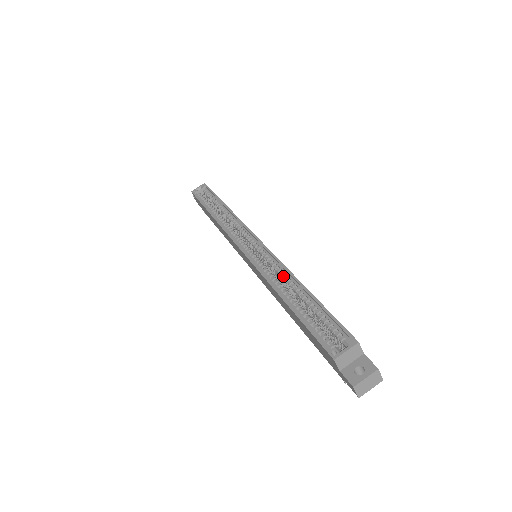
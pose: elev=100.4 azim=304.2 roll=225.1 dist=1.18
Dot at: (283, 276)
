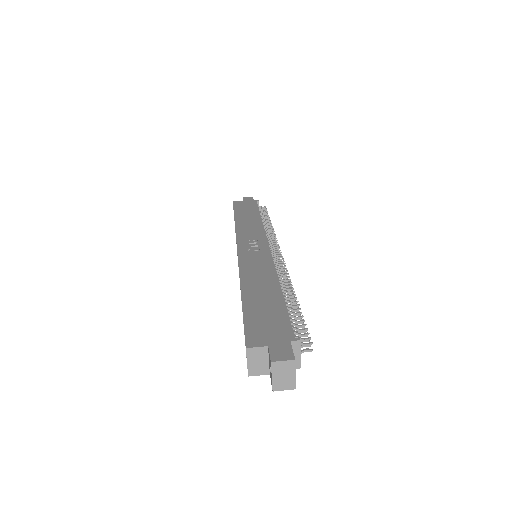
Dot at: occluded
